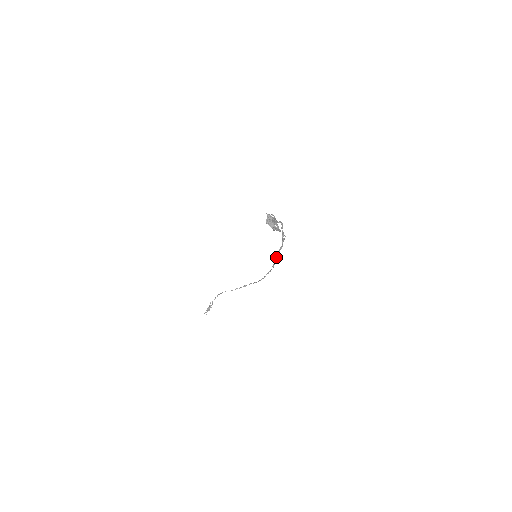
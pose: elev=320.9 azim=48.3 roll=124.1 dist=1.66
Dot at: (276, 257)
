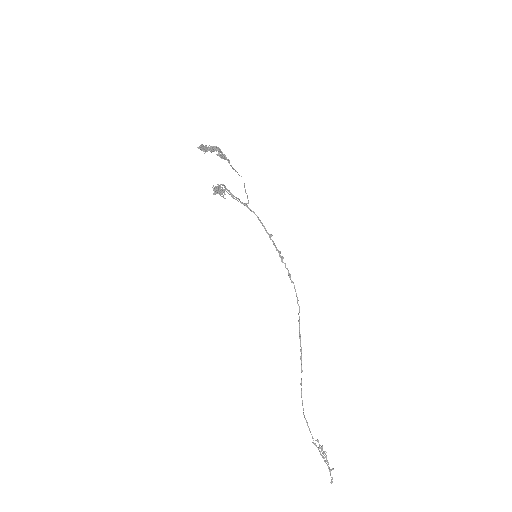
Dot at: occluded
